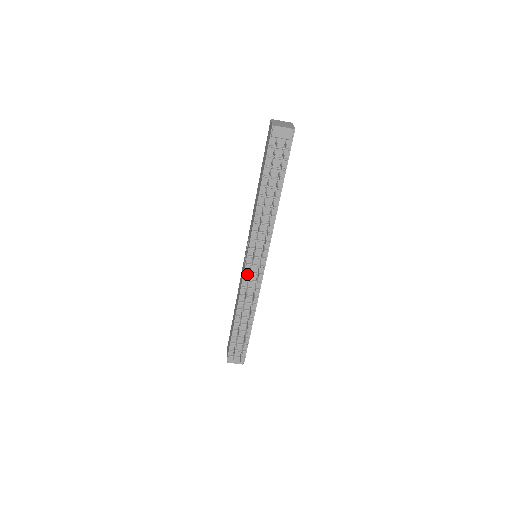
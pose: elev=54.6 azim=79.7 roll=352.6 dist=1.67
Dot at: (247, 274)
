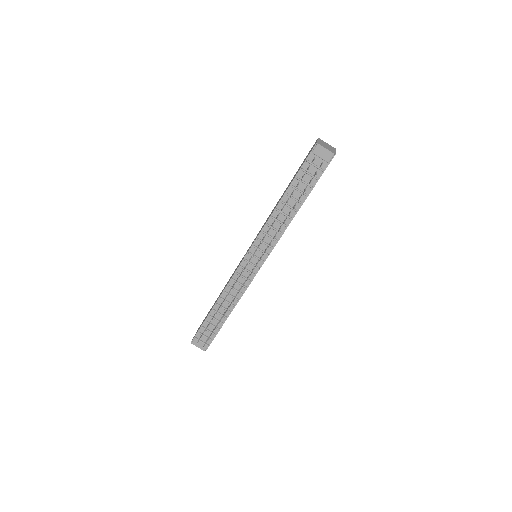
Dot at: (241, 269)
